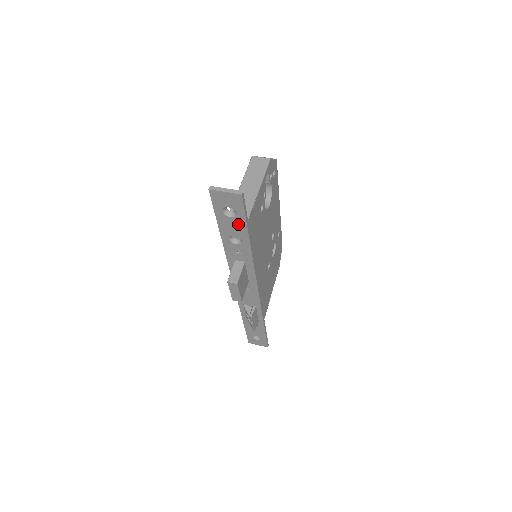
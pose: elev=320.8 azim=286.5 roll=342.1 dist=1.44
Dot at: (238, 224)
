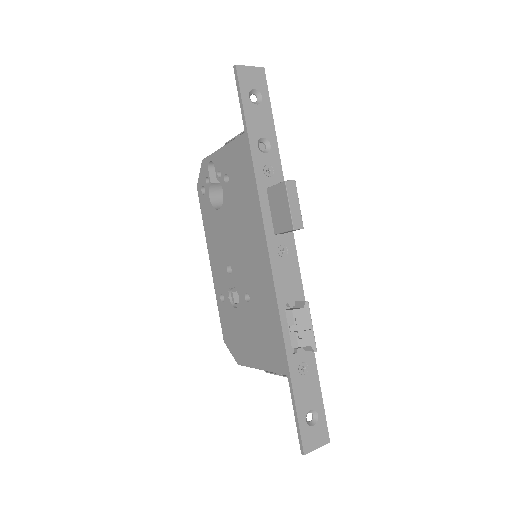
Dot at: (264, 115)
